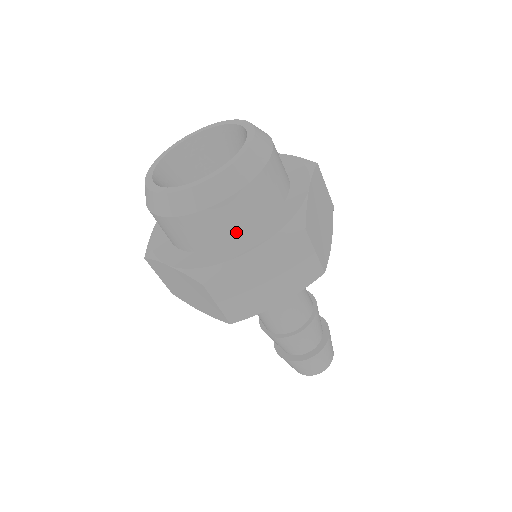
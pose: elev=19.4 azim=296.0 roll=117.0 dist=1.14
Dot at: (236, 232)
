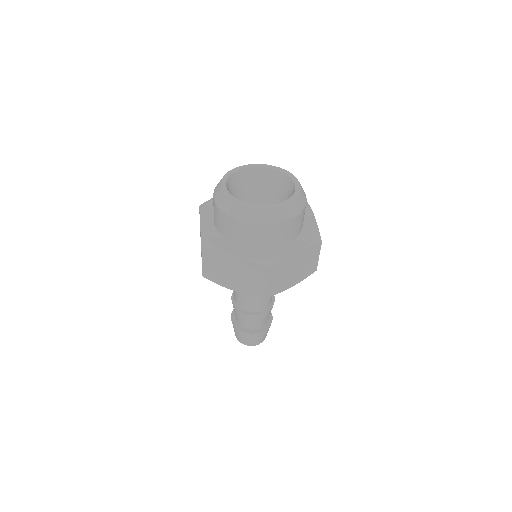
Dot at: (286, 239)
